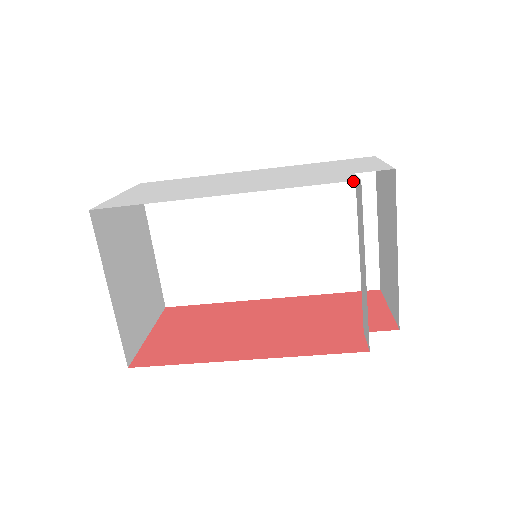
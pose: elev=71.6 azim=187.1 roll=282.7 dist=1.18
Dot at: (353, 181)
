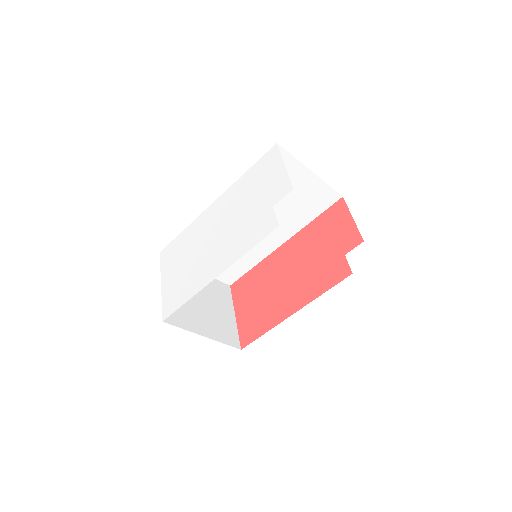
Dot at: occluded
